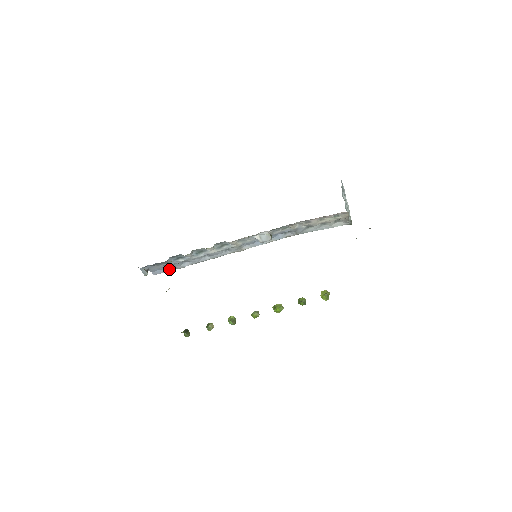
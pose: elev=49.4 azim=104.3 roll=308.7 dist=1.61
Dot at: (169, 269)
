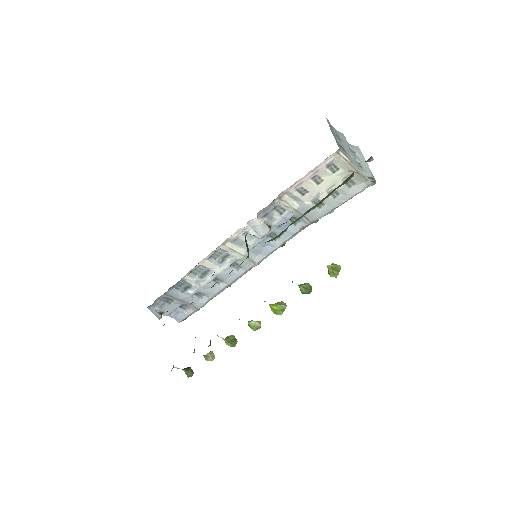
Dot at: (190, 311)
